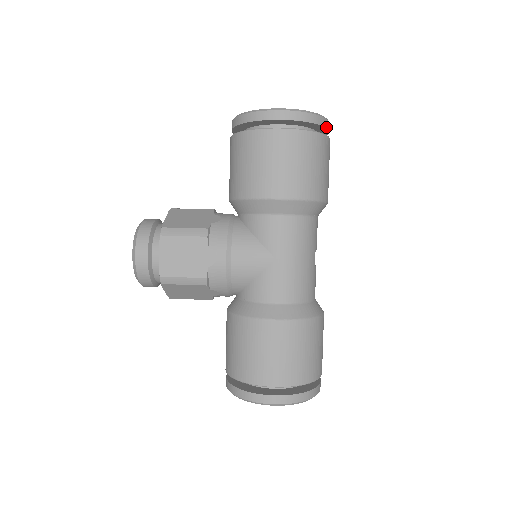
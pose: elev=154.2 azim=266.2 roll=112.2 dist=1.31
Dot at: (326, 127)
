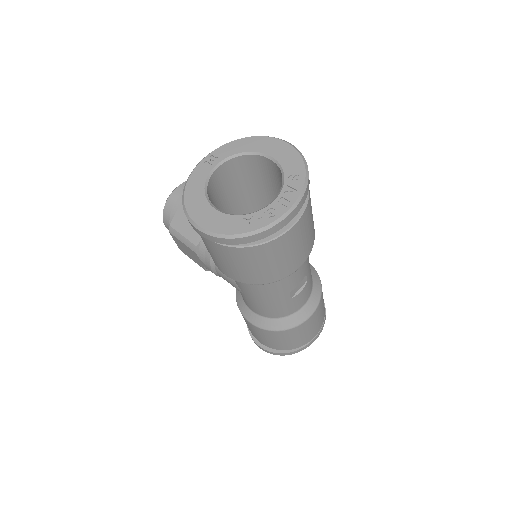
Dot at: (267, 236)
